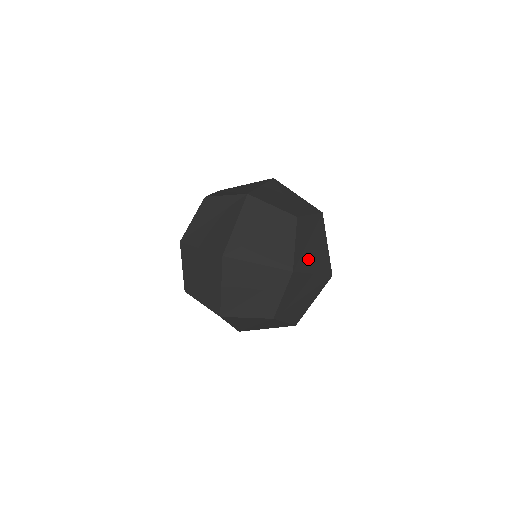
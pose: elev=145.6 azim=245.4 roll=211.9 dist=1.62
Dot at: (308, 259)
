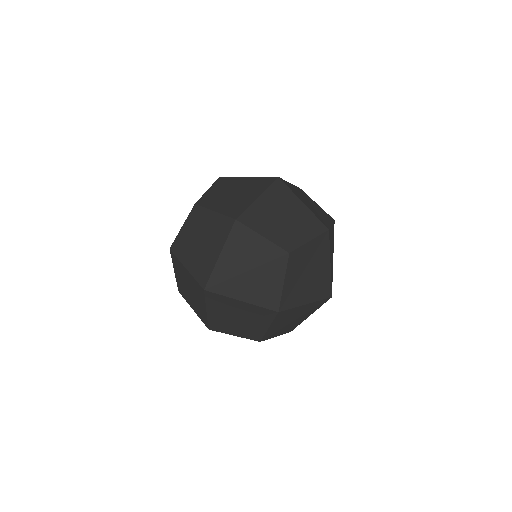
Dot at: (301, 291)
